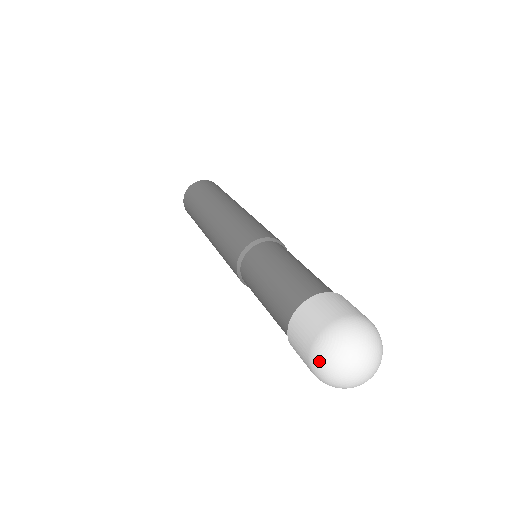
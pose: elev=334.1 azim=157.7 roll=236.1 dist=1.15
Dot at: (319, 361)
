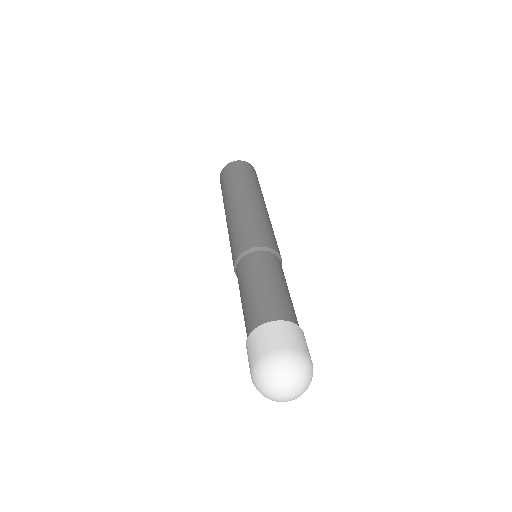
Dot at: (254, 382)
